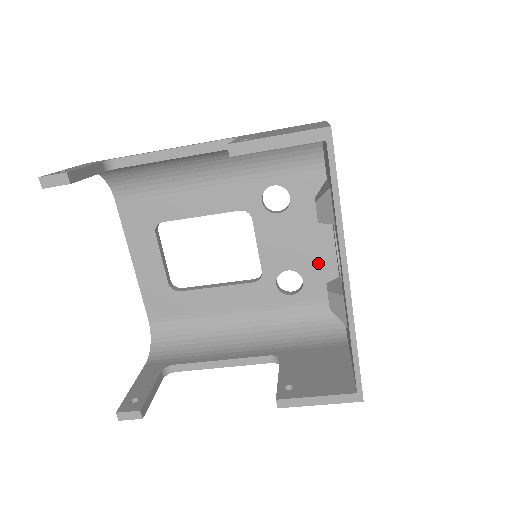
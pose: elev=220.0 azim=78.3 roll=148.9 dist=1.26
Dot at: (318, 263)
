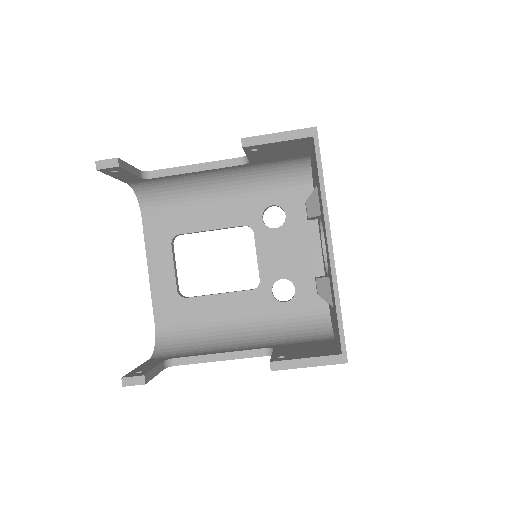
Dot at: (308, 272)
